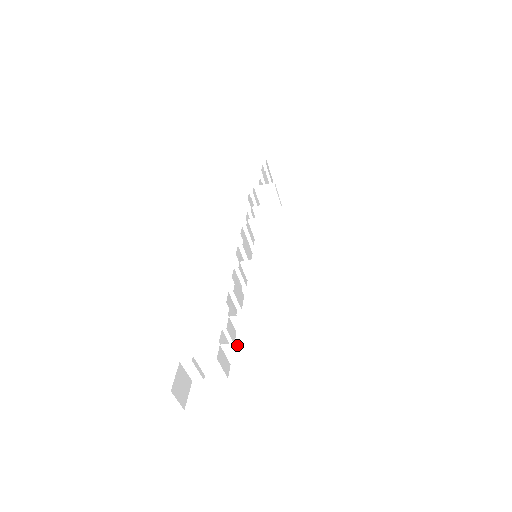
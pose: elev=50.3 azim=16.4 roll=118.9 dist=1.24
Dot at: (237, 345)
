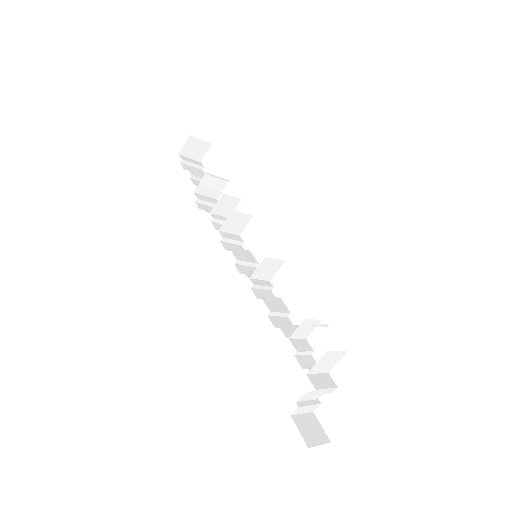
Dot at: (319, 362)
